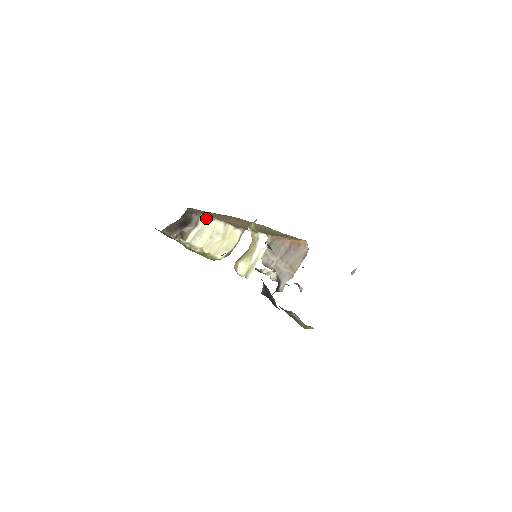
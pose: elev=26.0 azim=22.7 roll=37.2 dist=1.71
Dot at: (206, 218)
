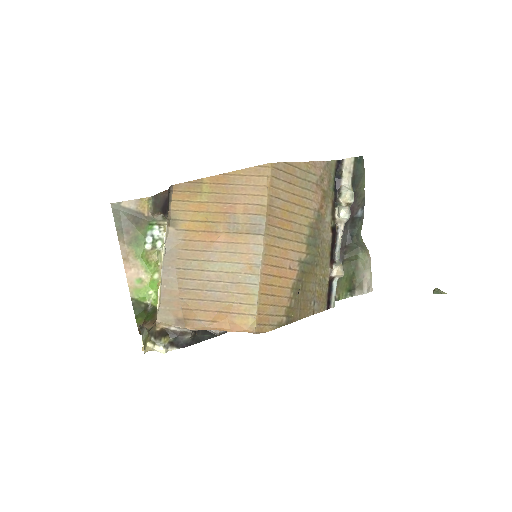
Dot at: (164, 240)
